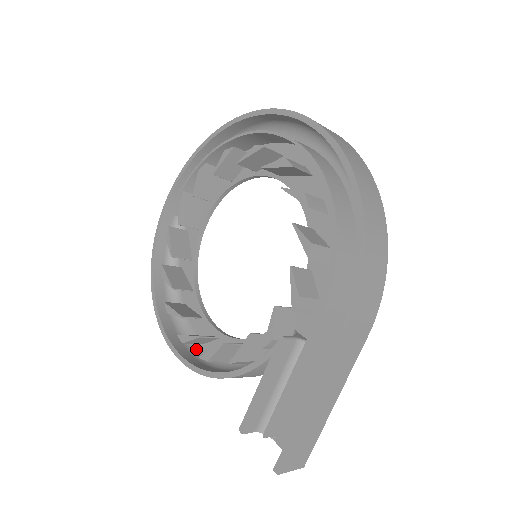
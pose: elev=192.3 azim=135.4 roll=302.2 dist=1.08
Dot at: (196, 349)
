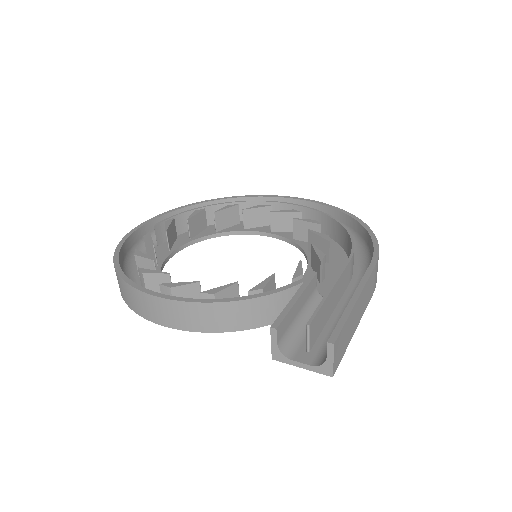
Dot at: occluded
